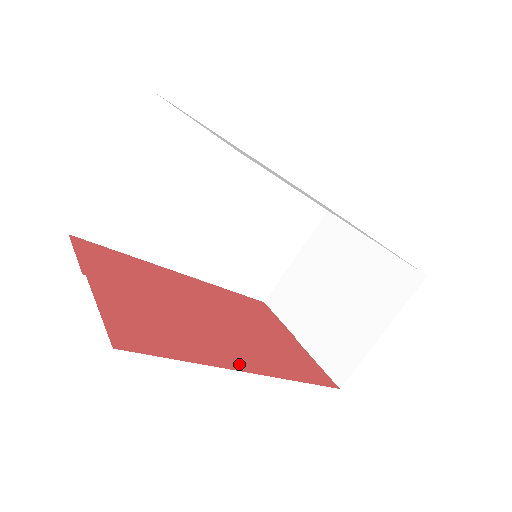
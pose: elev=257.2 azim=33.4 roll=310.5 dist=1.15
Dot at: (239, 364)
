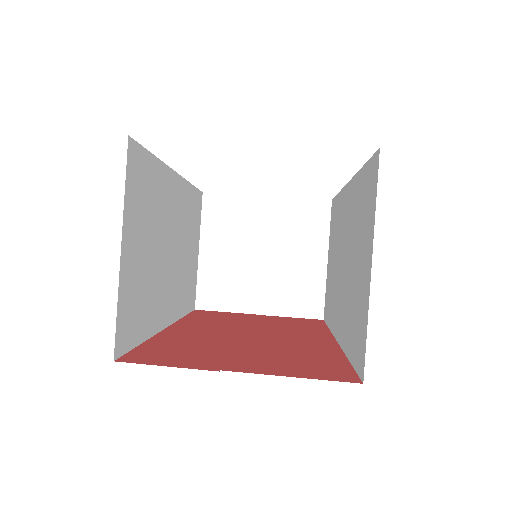
Dot at: (328, 343)
